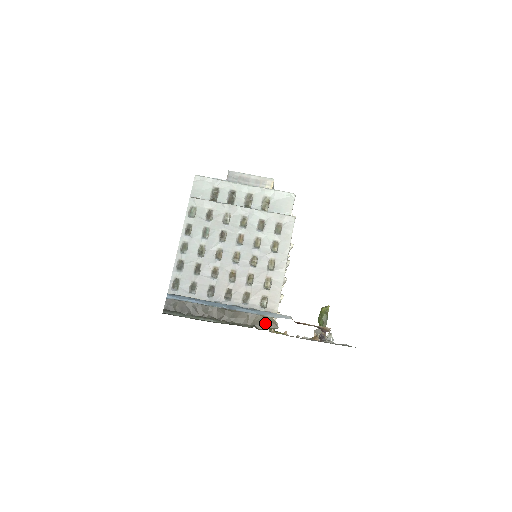
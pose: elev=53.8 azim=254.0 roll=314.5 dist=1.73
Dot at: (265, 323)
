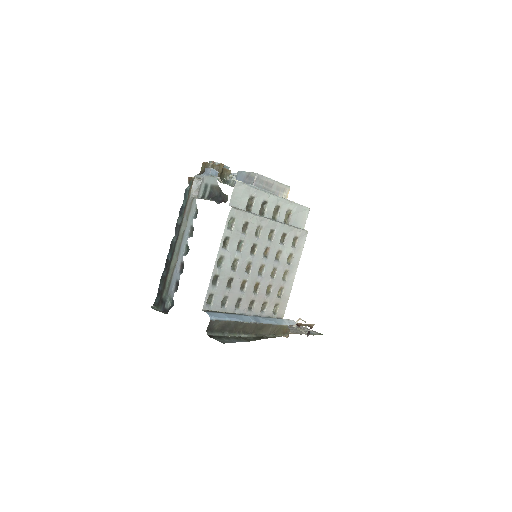
Dot at: (281, 331)
